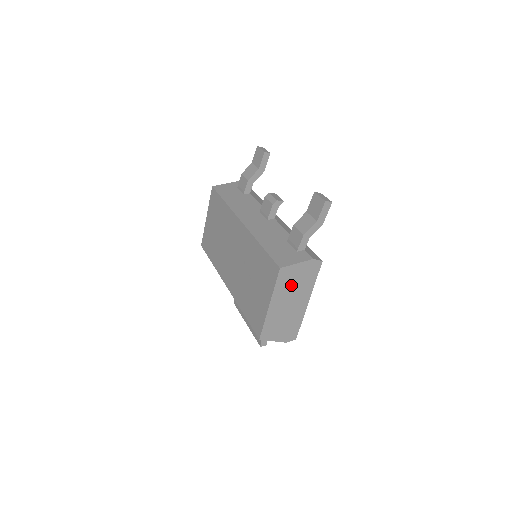
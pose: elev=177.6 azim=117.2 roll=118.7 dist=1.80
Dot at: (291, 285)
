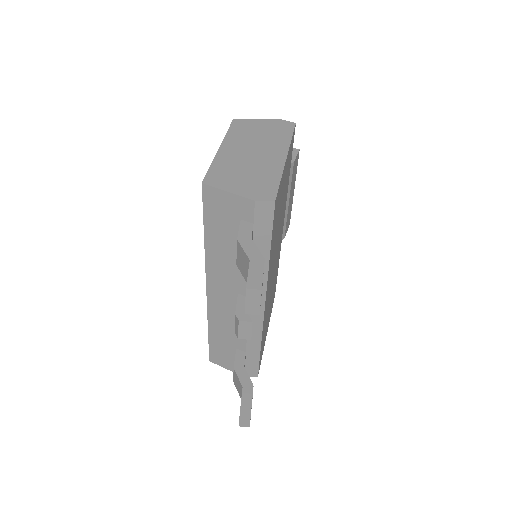
Dot at: occluded
